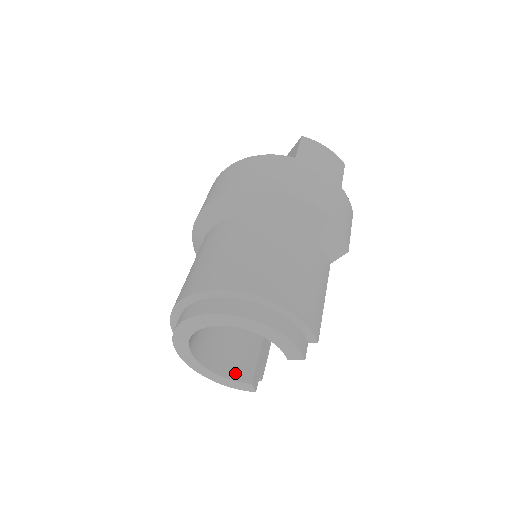
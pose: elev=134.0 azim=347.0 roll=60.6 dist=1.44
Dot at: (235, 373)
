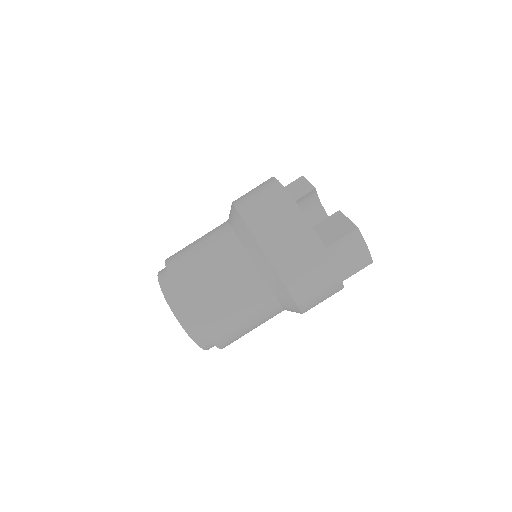
Dot at: occluded
